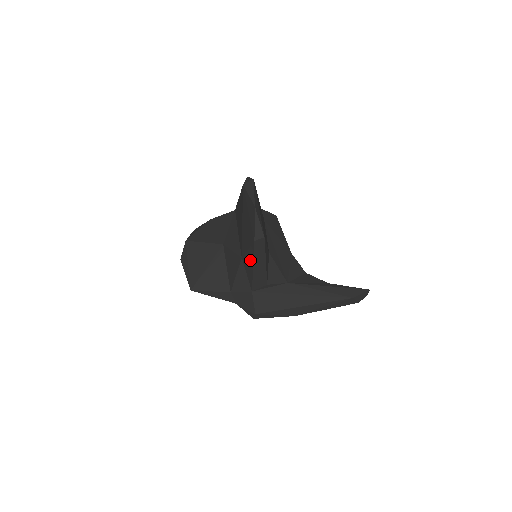
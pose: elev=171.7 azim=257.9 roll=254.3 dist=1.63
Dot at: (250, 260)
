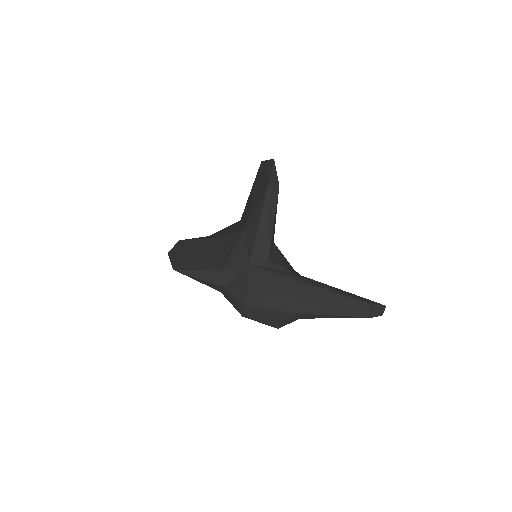
Dot at: (257, 218)
